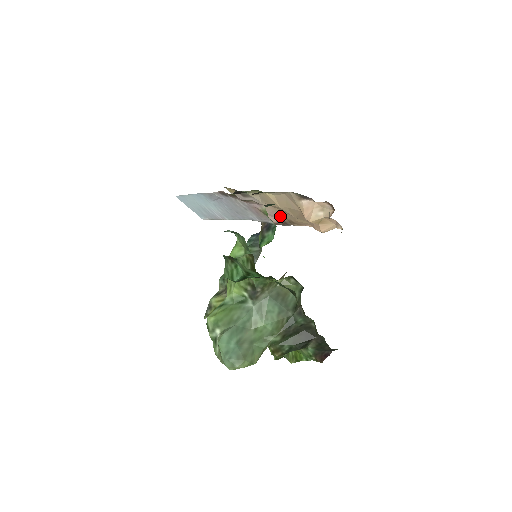
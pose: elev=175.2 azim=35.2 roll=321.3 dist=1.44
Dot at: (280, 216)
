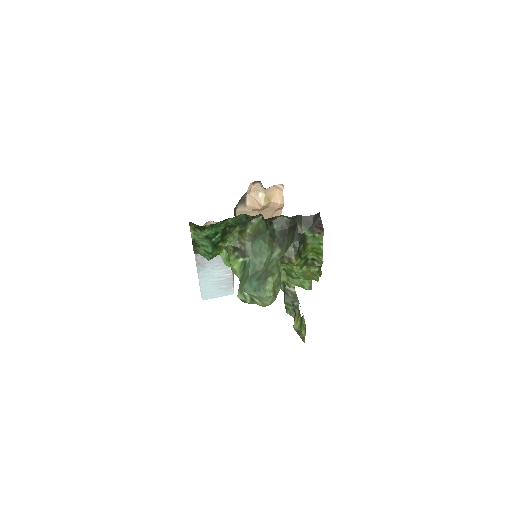
Dot at: occluded
